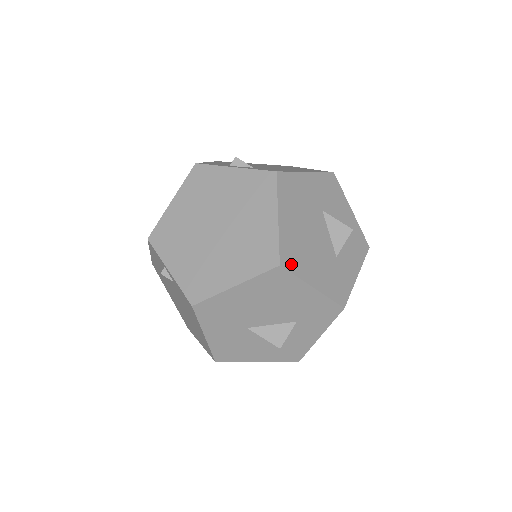
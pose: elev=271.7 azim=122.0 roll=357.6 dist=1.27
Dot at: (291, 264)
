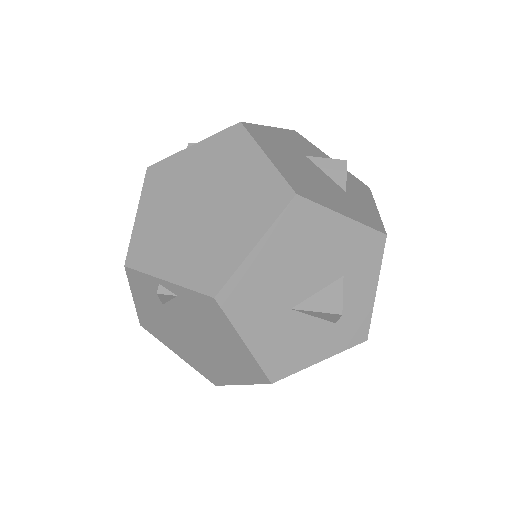
Dot at: (307, 194)
